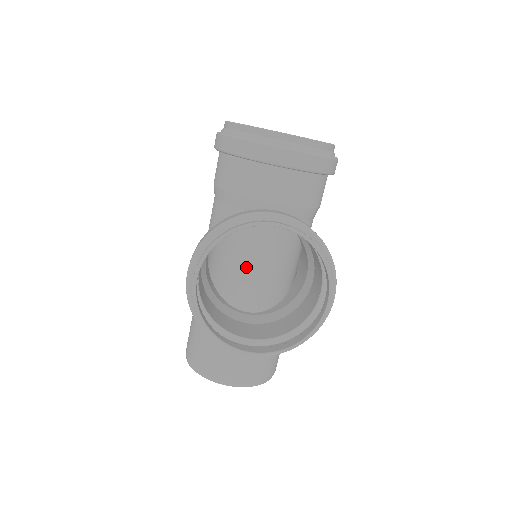
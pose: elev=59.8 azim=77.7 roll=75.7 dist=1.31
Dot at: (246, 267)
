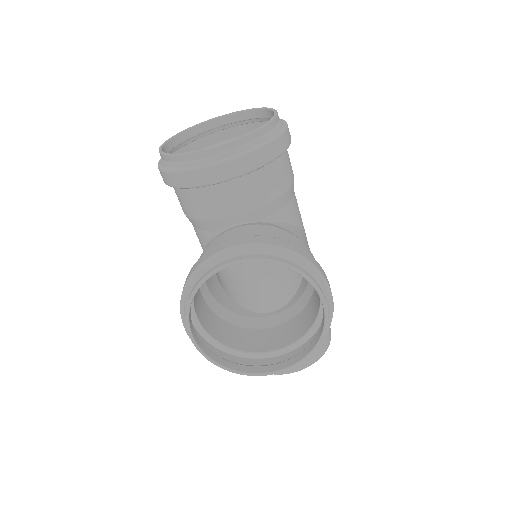
Dot at: occluded
